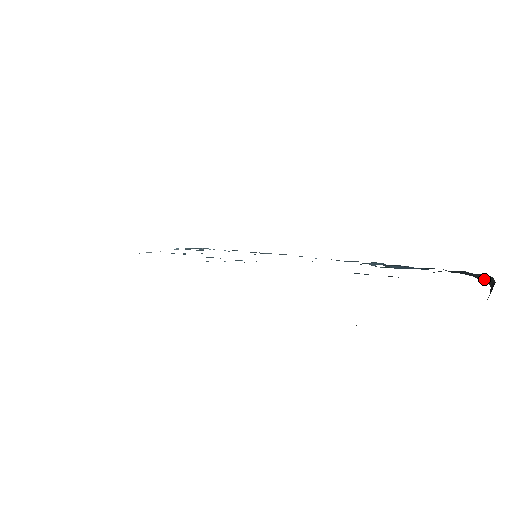
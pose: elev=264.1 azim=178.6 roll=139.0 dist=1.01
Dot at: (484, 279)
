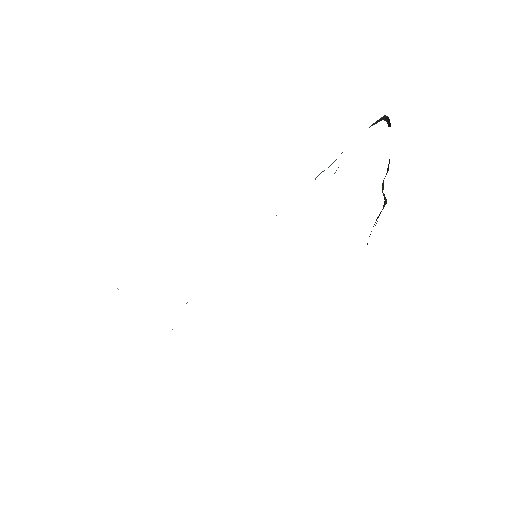
Dot at: (379, 121)
